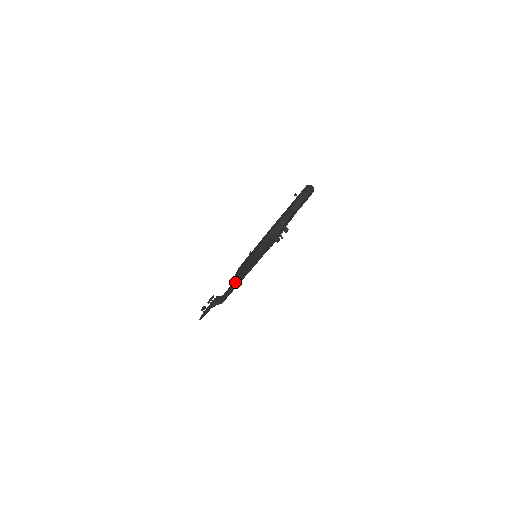
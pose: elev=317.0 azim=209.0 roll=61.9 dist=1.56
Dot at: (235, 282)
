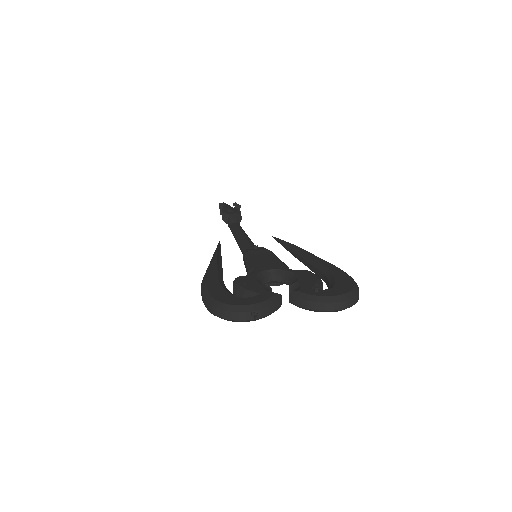
Dot at: (238, 237)
